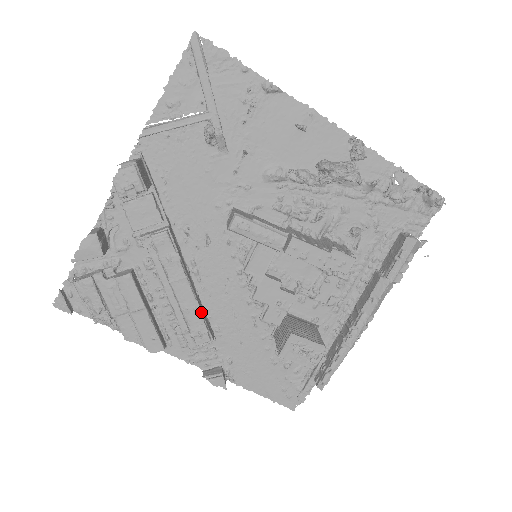
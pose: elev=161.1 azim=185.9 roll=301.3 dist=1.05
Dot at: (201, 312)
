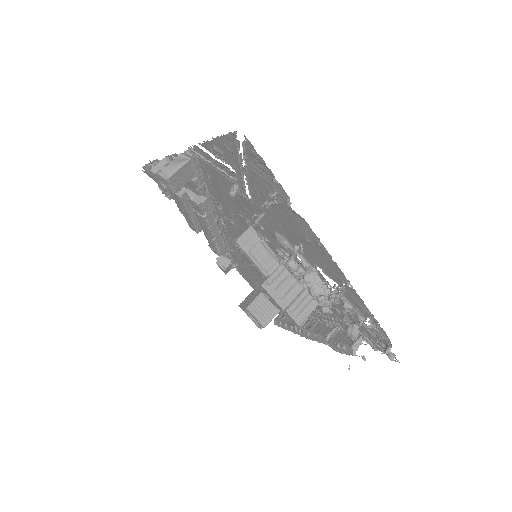
Dot at: (216, 244)
